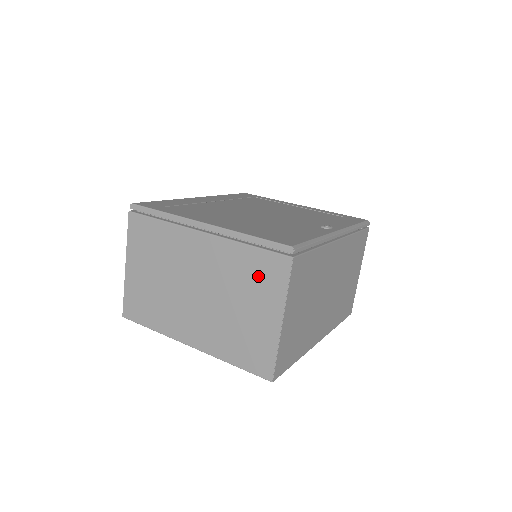
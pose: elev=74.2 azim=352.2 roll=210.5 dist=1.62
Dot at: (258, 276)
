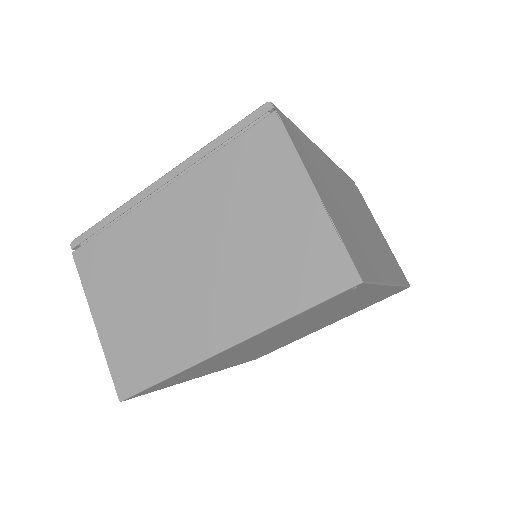
Dot at: (252, 169)
